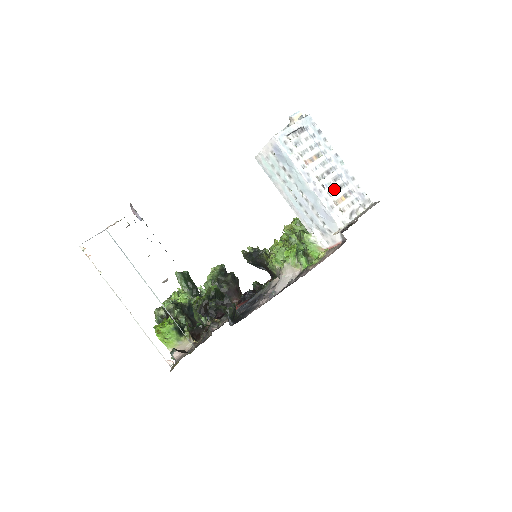
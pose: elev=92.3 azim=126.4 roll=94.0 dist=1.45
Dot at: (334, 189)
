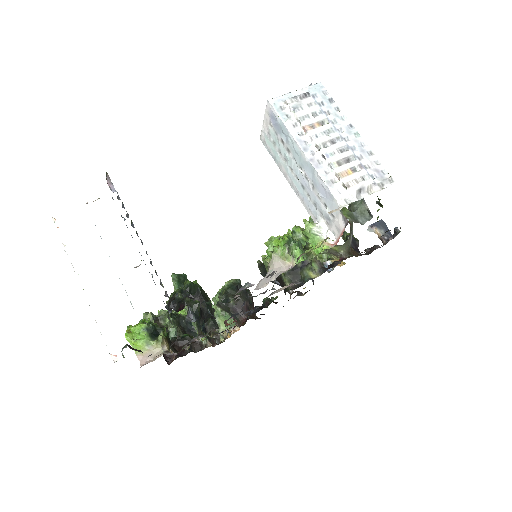
Dot at: (338, 160)
